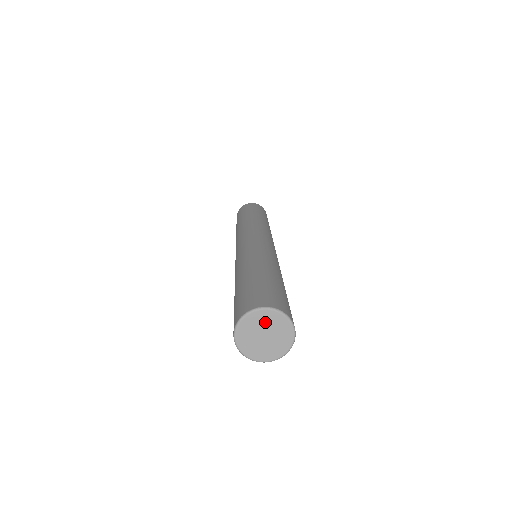
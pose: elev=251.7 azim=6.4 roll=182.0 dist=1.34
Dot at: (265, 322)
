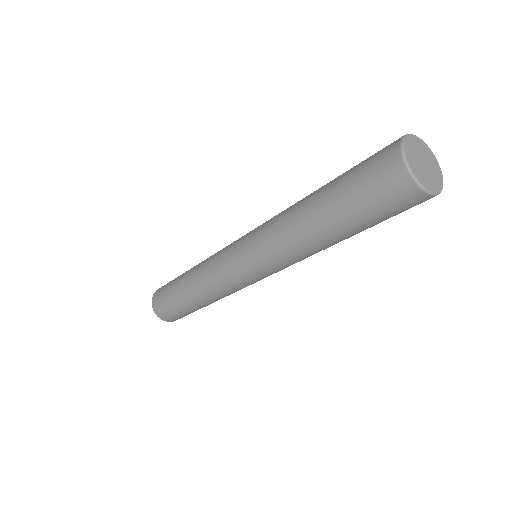
Dot at: (414, 150)
